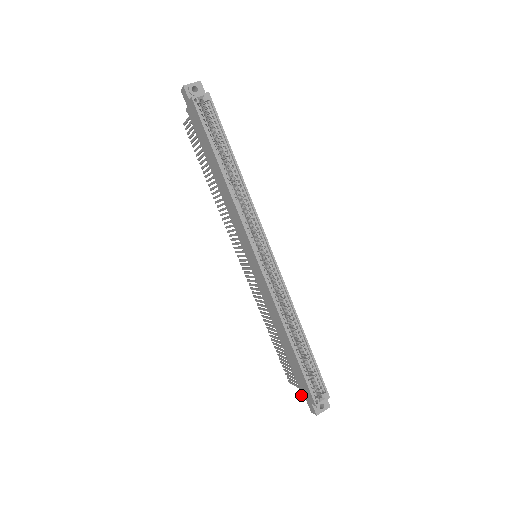
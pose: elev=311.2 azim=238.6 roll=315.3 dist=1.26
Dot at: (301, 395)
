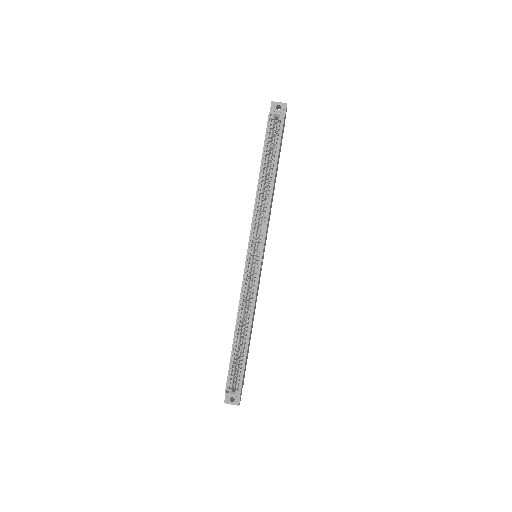
Dot at: occluded
